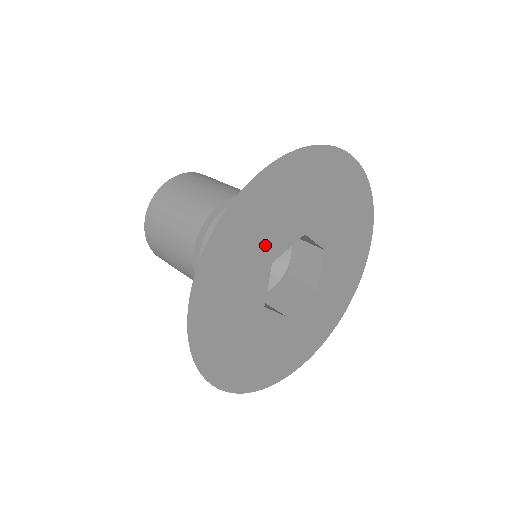
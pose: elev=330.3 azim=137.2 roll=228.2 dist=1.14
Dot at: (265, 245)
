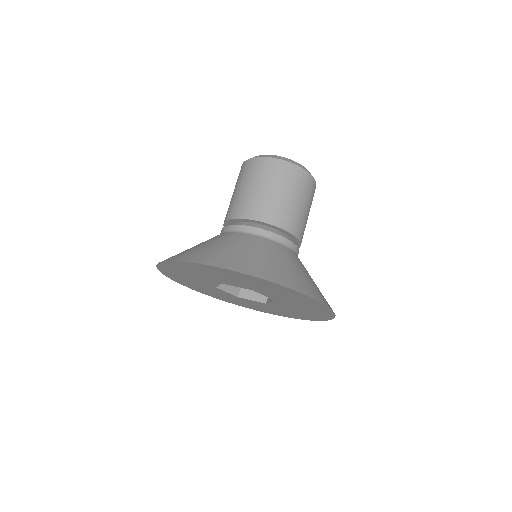
Dot at: (201, 282)
